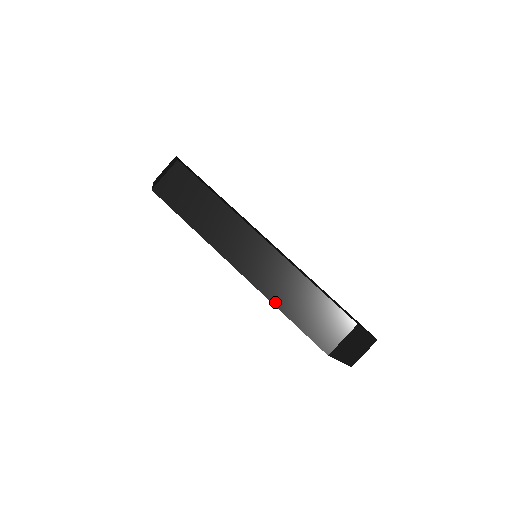
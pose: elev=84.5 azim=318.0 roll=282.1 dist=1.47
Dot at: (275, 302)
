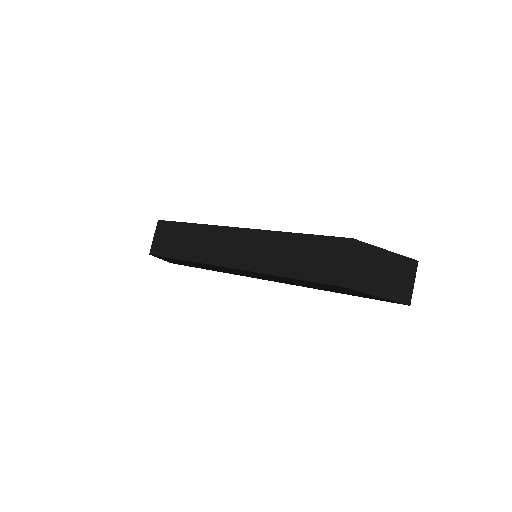
Dot at: (272, 272)
